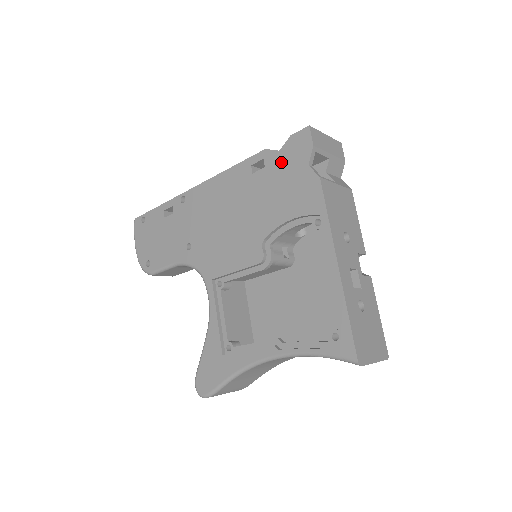
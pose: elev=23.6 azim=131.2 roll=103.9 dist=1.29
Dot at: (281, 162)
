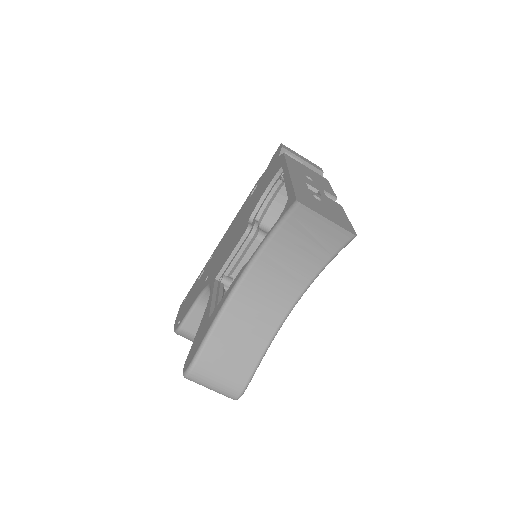
Dot at: (265, 173)
